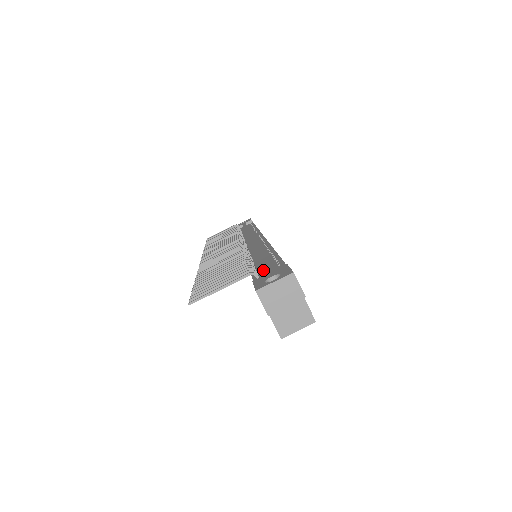
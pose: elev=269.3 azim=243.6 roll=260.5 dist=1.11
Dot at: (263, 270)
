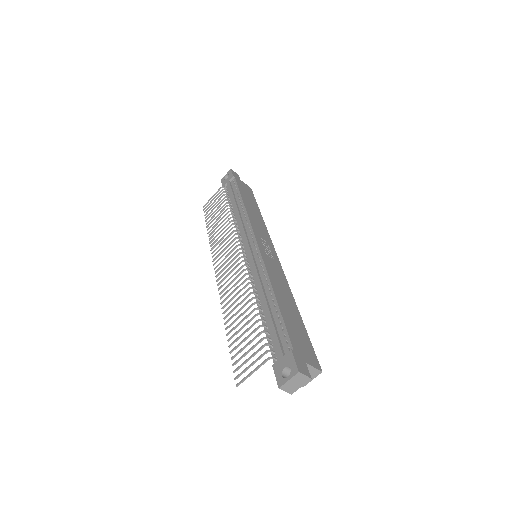
Dot at: (274, 337)
